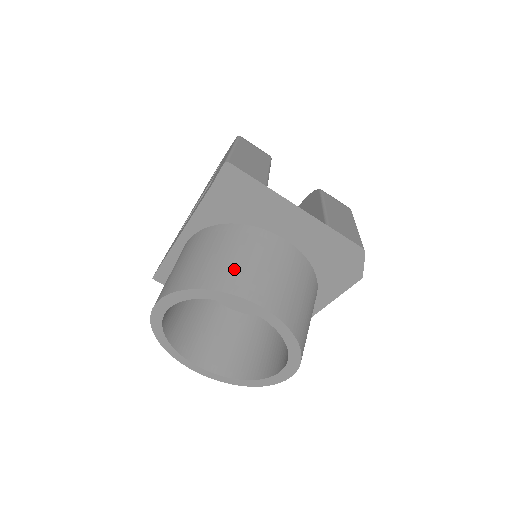
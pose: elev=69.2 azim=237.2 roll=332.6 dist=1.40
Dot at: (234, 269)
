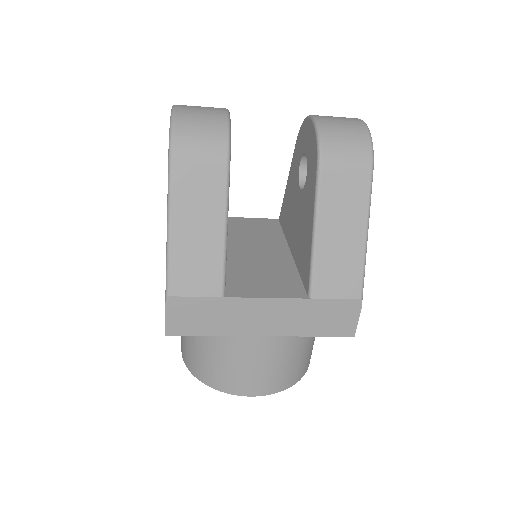
Dot at: (221, 372)
